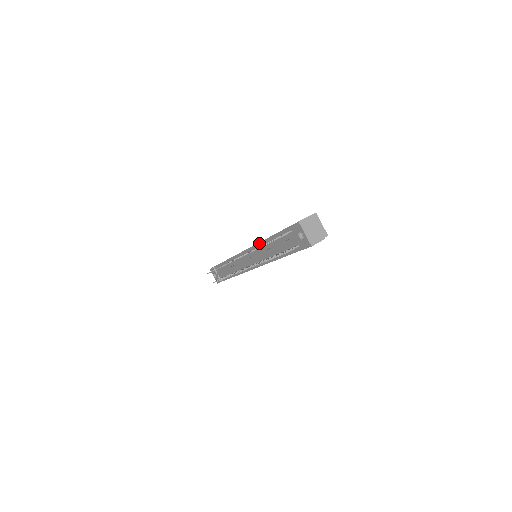
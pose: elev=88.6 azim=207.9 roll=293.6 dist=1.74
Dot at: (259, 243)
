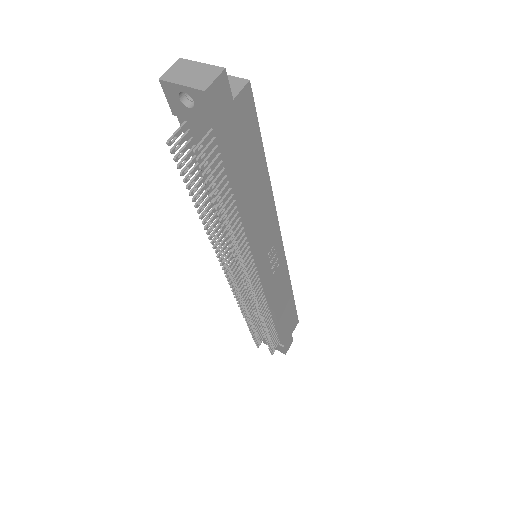
Dot at: occluded
